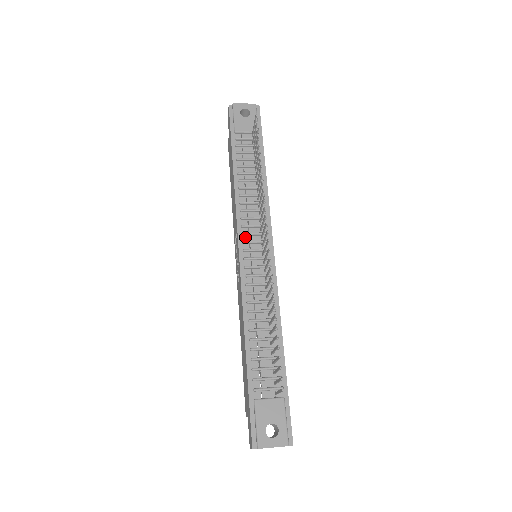
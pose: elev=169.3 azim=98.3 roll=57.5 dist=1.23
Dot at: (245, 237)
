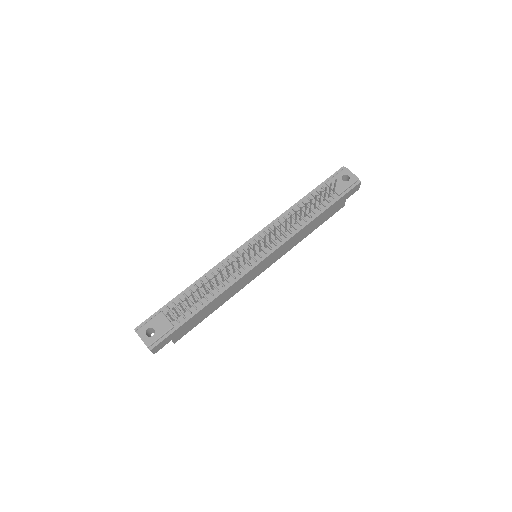
Dot at: occluded
